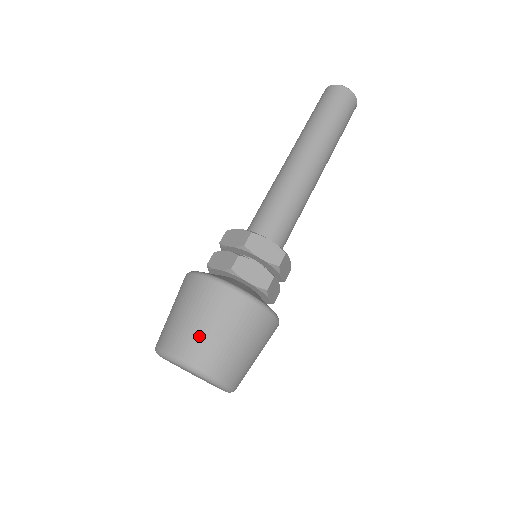
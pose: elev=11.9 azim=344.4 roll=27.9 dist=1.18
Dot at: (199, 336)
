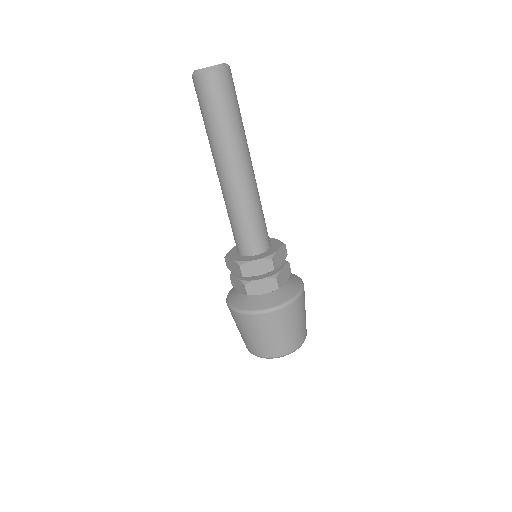
Dot at: (262, 344)
